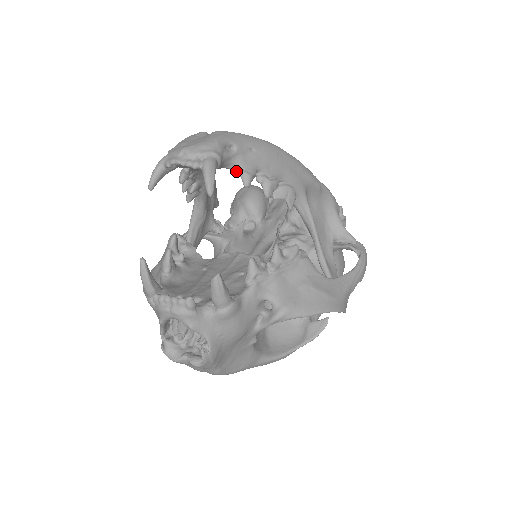
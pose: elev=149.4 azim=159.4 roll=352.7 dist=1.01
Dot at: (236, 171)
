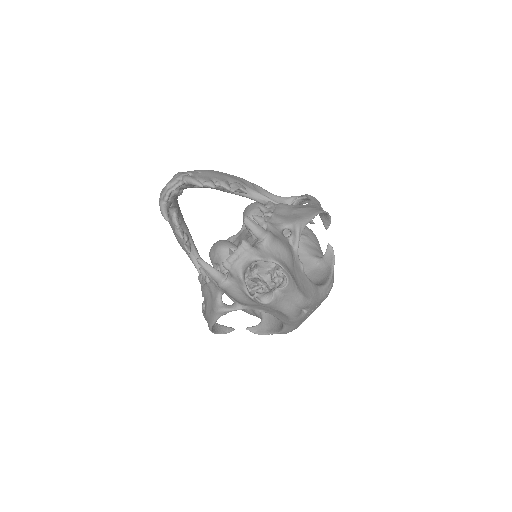
Dot at: occluded
